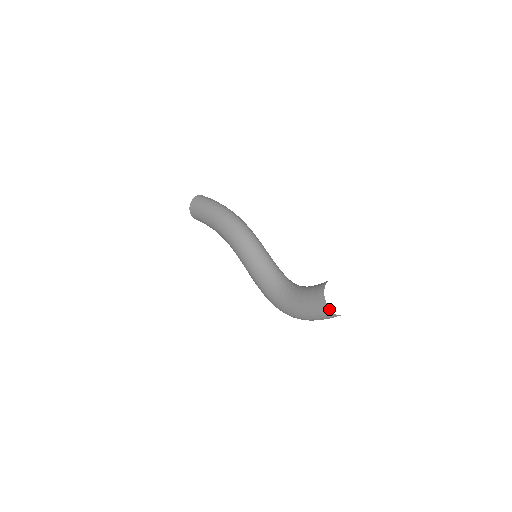
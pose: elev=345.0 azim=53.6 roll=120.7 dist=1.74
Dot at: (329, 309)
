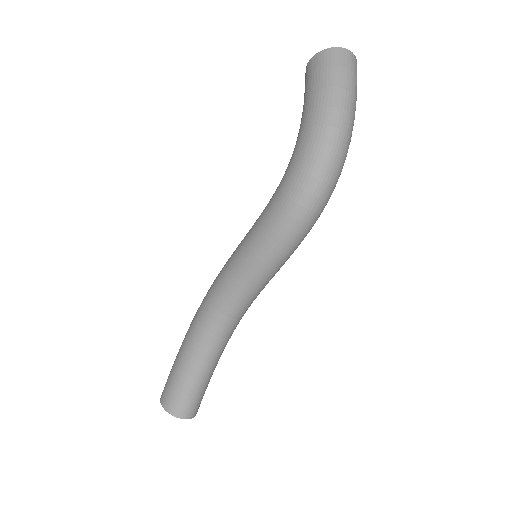
Dot at: (323, 51)
